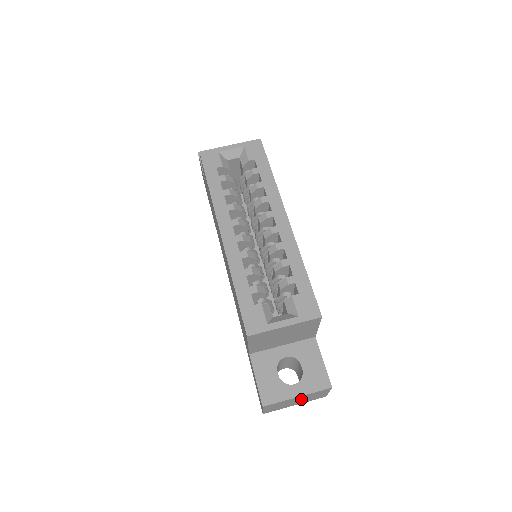
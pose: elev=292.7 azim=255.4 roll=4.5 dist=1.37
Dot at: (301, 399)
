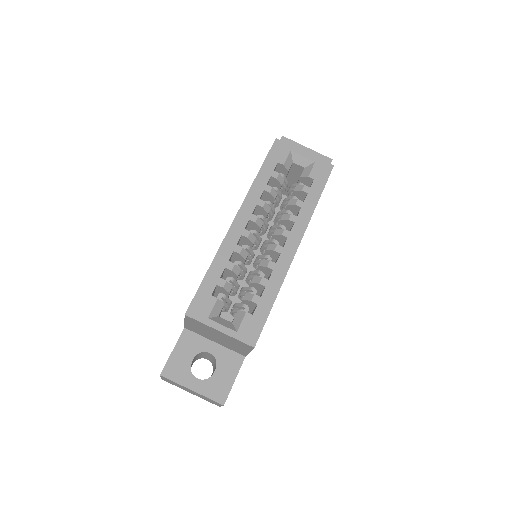
Dot at: occluded
